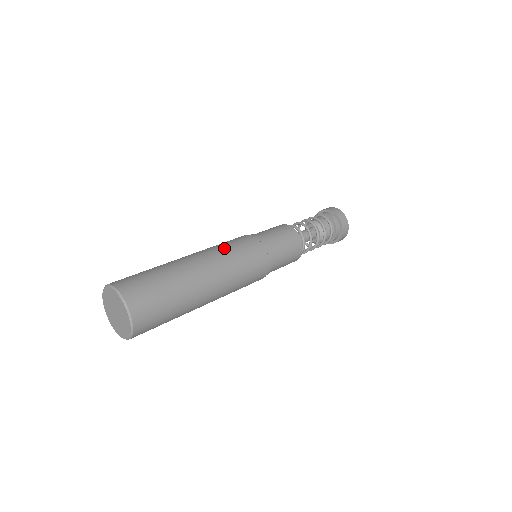
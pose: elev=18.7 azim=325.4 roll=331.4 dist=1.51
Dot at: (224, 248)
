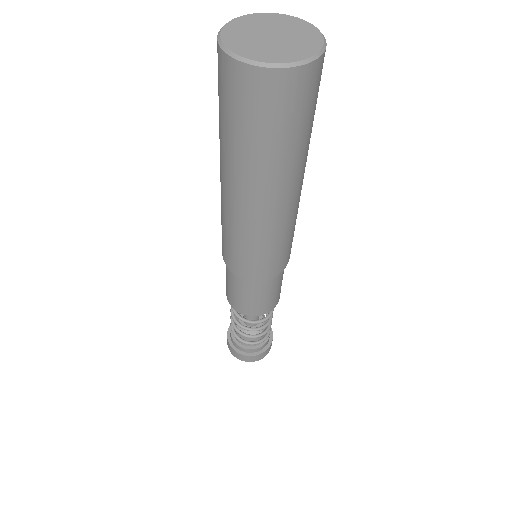
Dot at: occluded
